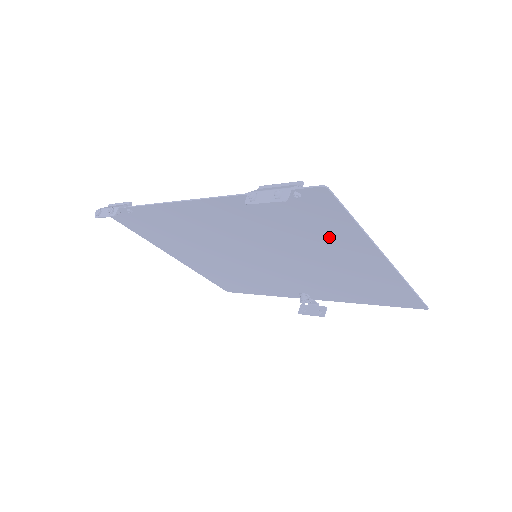
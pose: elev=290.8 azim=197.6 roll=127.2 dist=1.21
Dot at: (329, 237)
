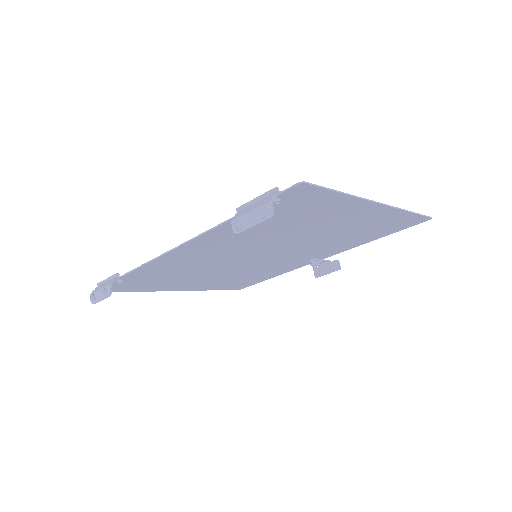
Dot at: (320, 214)
